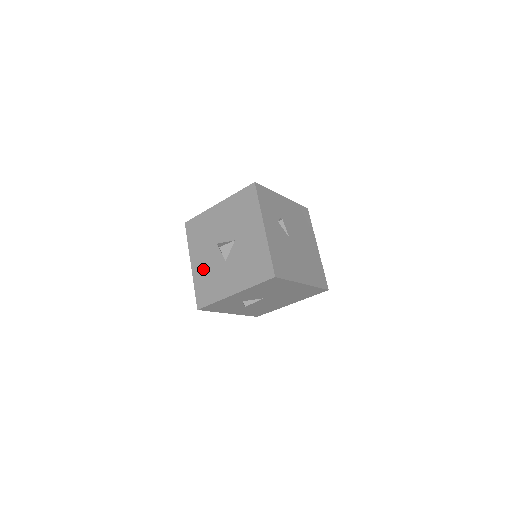
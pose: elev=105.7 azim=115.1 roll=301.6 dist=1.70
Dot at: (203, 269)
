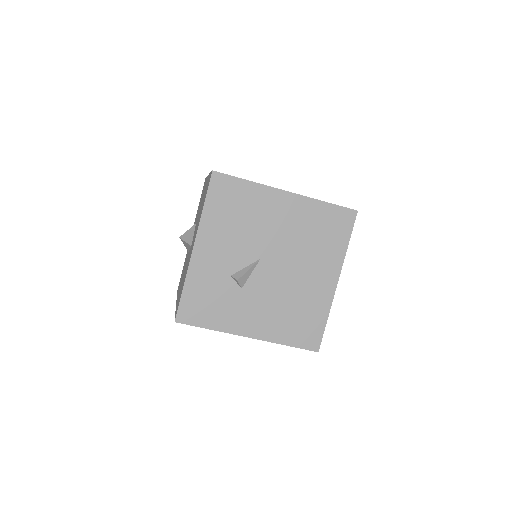
Dot at: occluded
